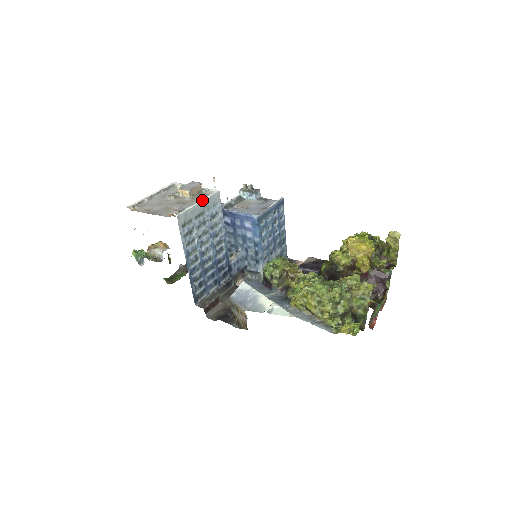
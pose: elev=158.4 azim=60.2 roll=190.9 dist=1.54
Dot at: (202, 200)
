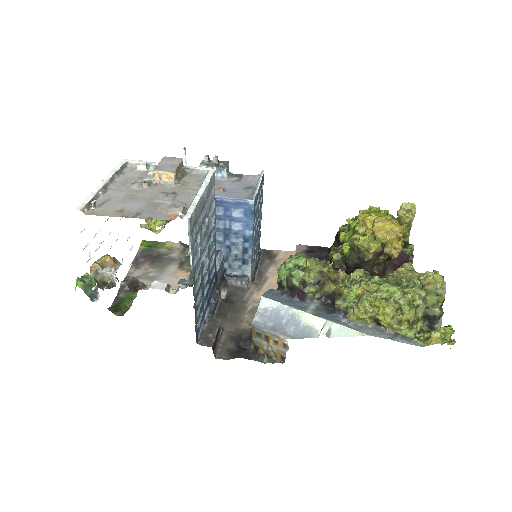
Dot at: (203, 186)
